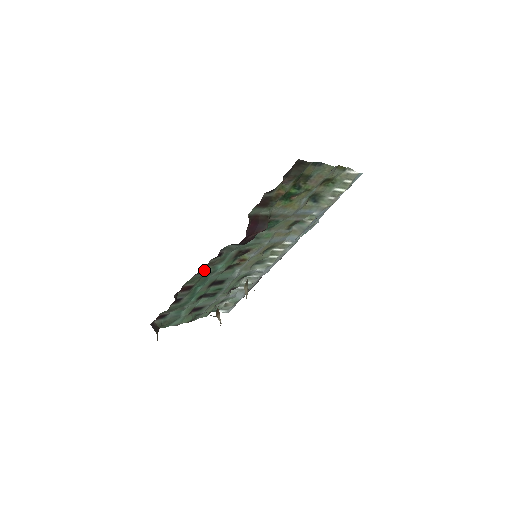
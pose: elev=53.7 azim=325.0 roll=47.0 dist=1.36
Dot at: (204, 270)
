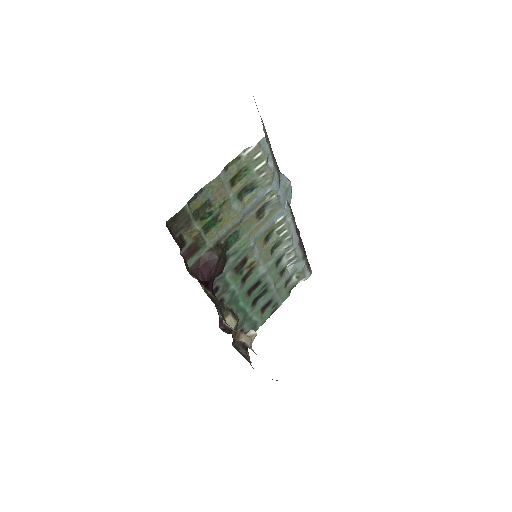
Dot at: (222, 300)
